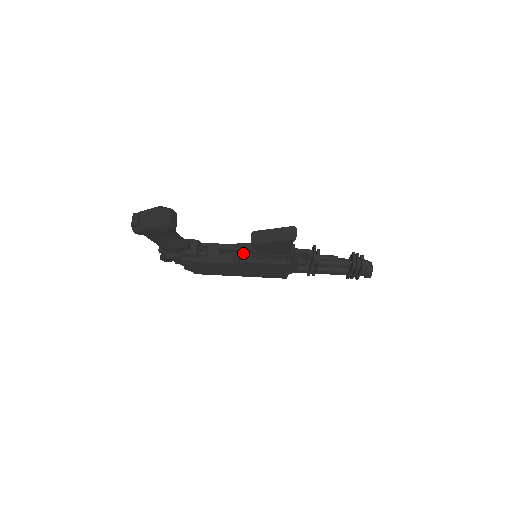
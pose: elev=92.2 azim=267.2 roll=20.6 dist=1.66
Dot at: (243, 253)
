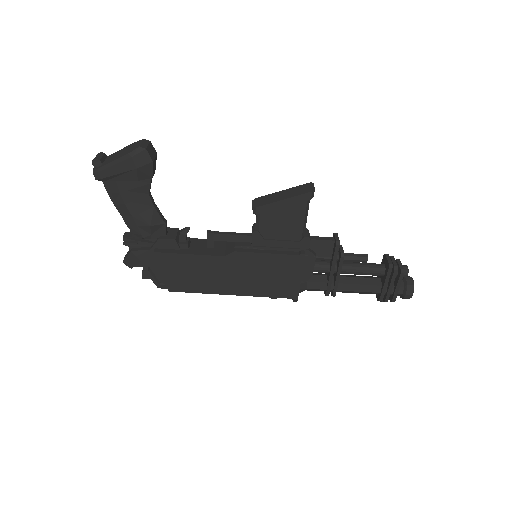
Dot at: (239, 242)
